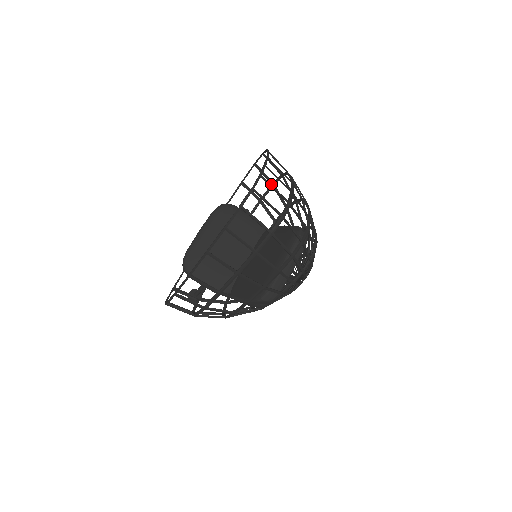
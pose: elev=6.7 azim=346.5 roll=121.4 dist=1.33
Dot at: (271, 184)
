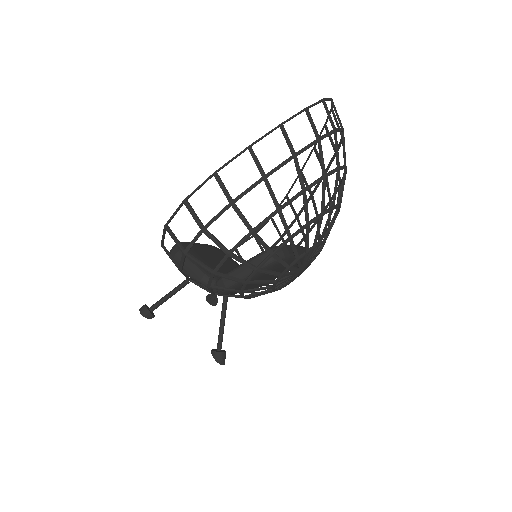
Dot at: occluded
